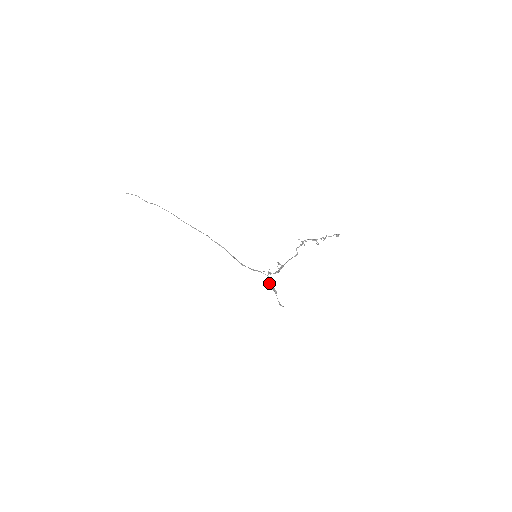
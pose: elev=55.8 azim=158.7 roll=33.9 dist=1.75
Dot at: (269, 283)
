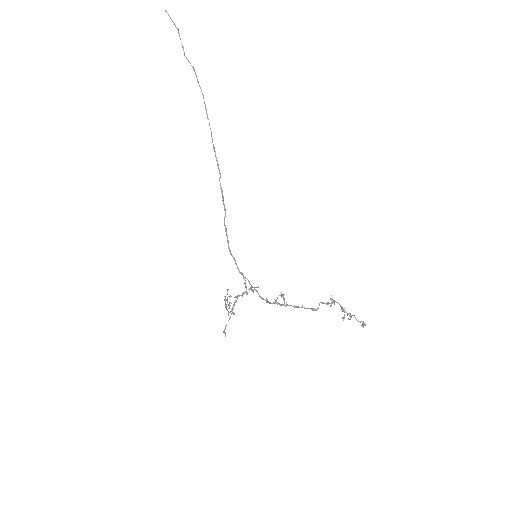
Dot at: (236, 296)
